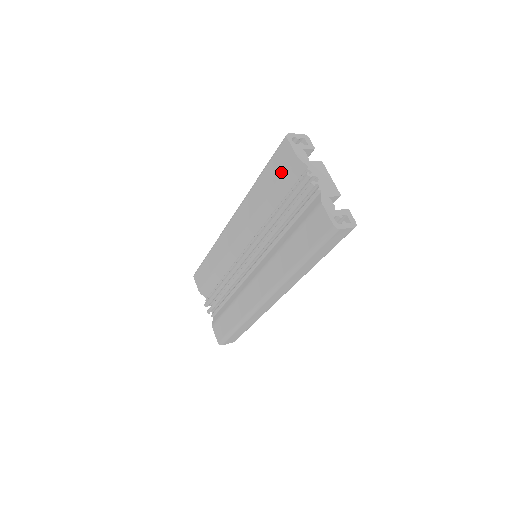
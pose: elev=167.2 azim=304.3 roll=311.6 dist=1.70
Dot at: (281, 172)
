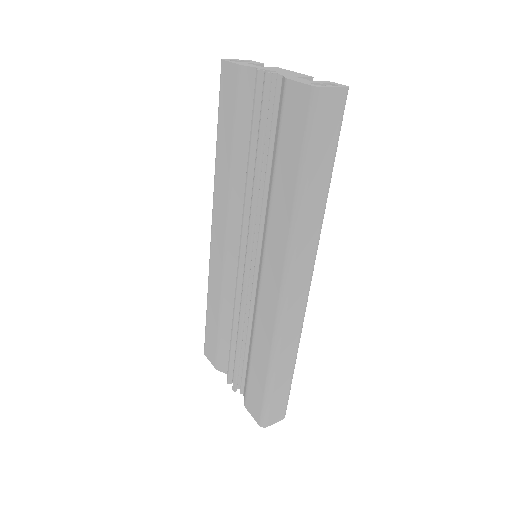
Dot at: (232, 105)
